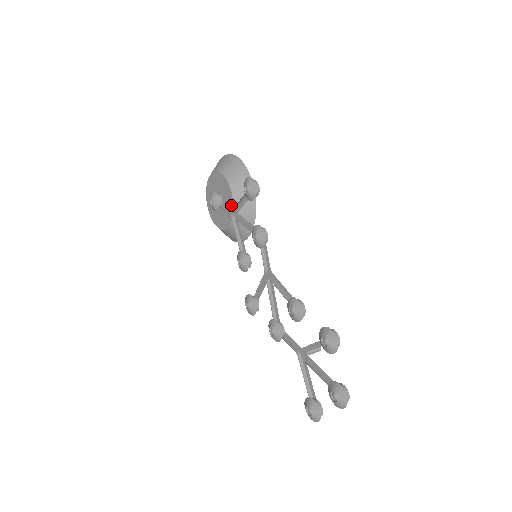
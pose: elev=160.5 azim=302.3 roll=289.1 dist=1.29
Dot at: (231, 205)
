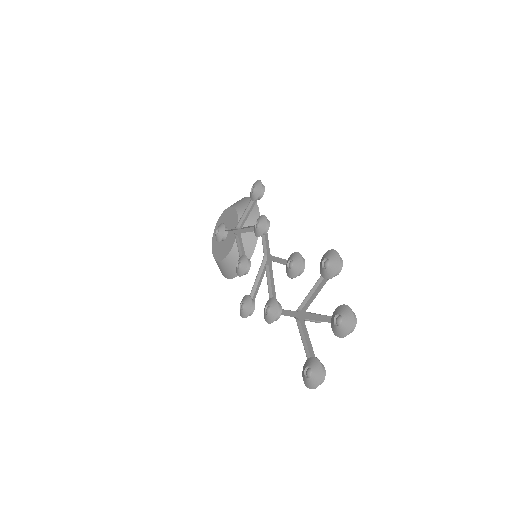
Dot at: occluded
